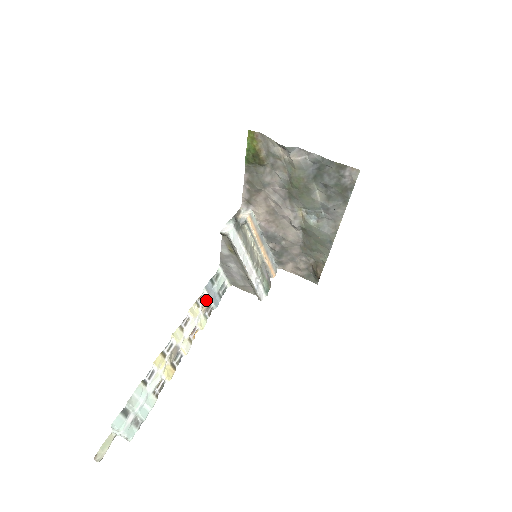
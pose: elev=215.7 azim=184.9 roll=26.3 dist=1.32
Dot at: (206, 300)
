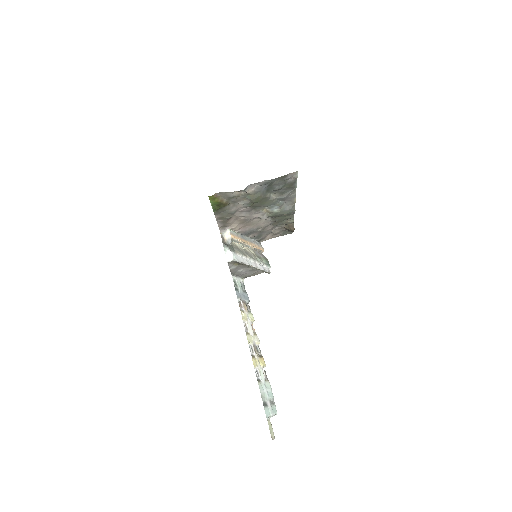
Dot at: (243, 303)
